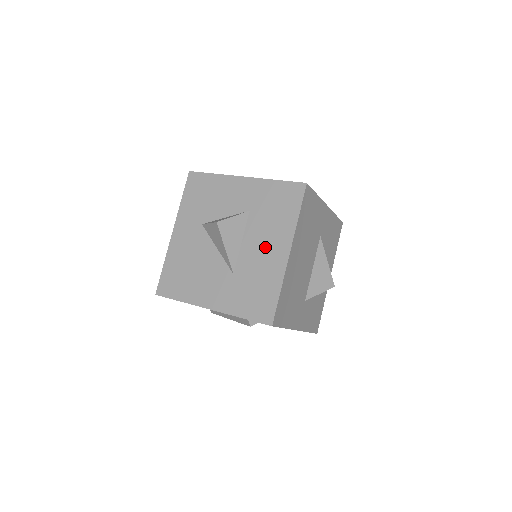
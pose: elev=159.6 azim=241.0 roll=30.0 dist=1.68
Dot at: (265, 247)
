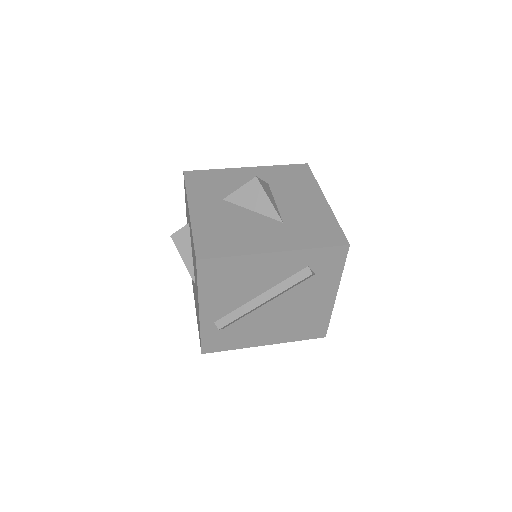
Dot at: (301, 200)
